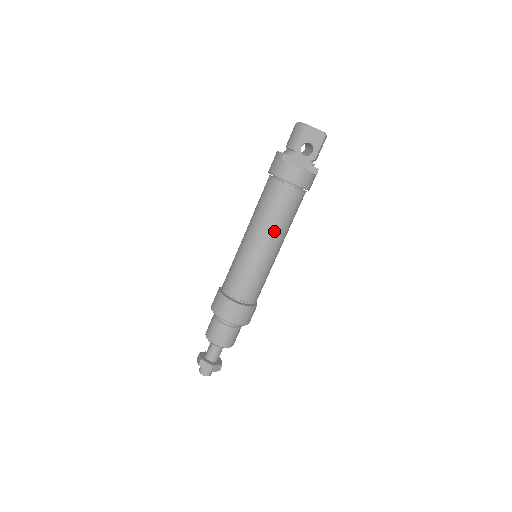
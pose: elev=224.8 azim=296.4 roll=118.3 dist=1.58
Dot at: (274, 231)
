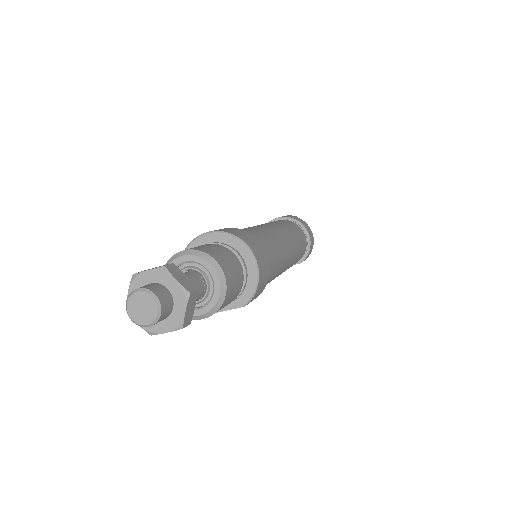
Dot at: (294, 243)
